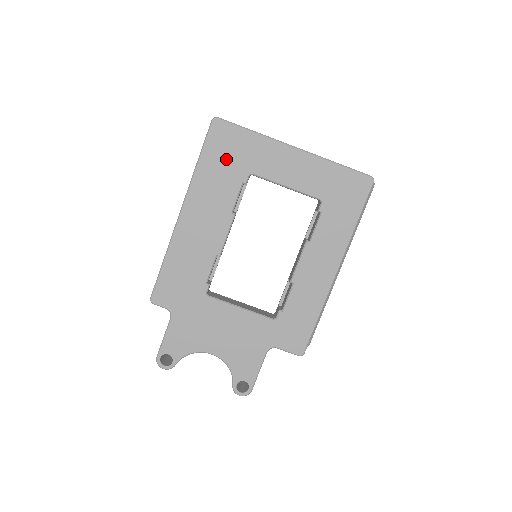
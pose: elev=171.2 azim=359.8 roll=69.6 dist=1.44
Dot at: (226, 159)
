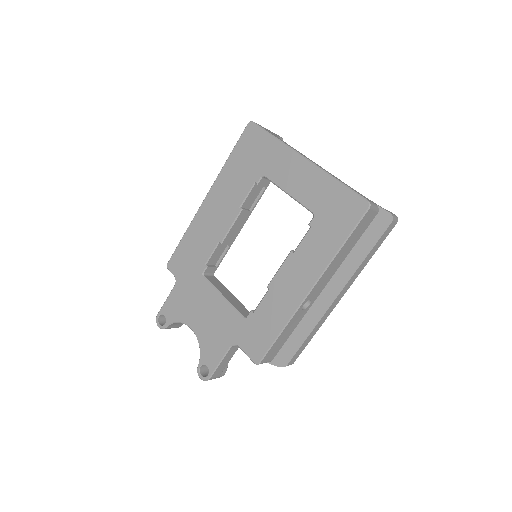
Dot at: (248, 159)
